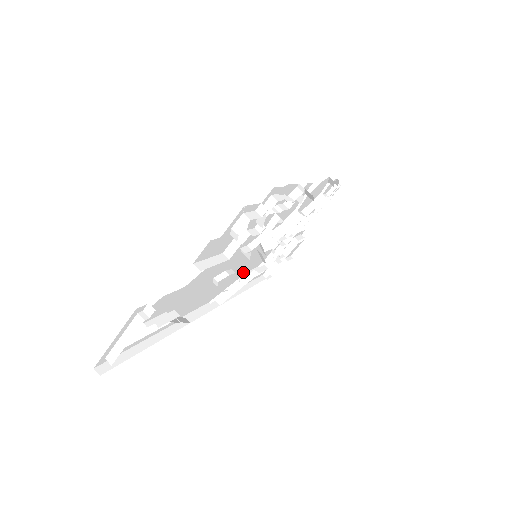
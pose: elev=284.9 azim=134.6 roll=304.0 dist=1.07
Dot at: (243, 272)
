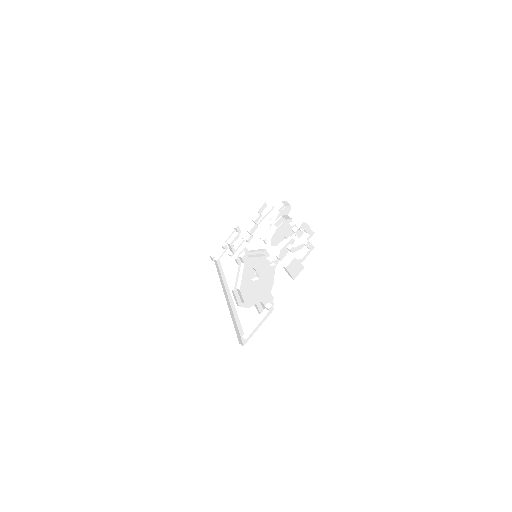
Dot at: occluded
